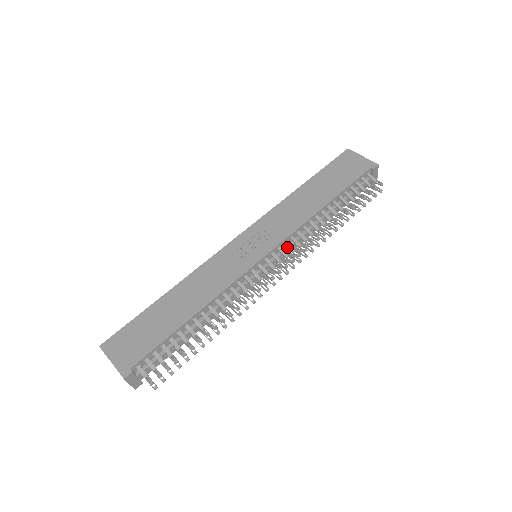
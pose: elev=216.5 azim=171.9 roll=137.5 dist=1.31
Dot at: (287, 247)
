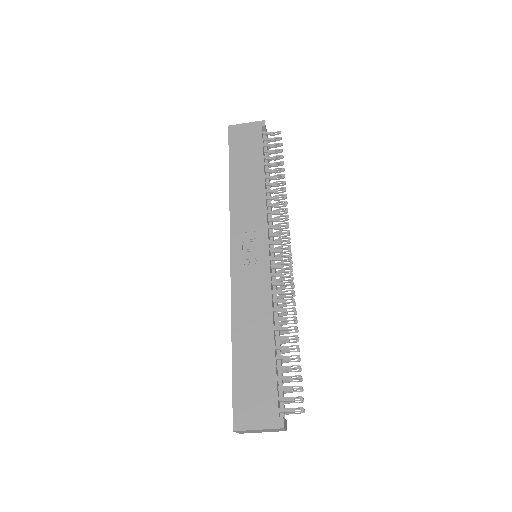
Dot at: occluded
